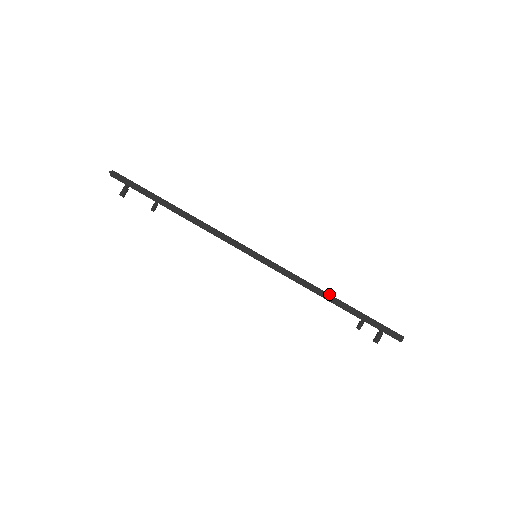
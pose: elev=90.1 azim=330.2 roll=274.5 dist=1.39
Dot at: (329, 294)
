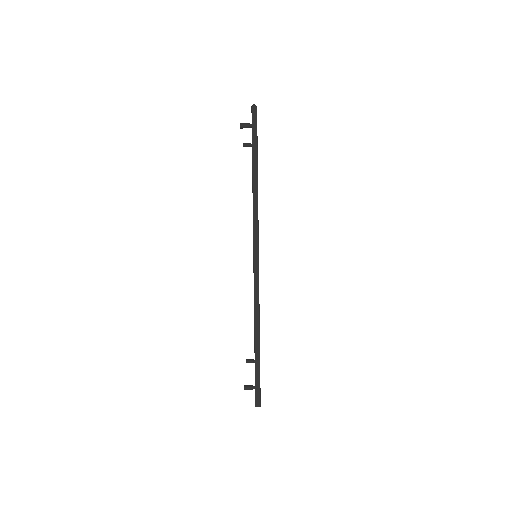
Dot at: occluded
